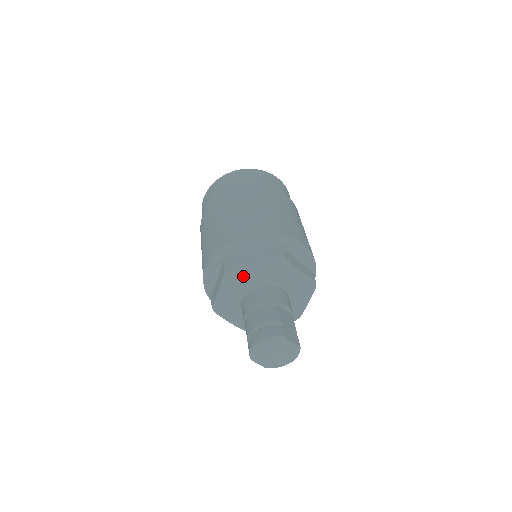
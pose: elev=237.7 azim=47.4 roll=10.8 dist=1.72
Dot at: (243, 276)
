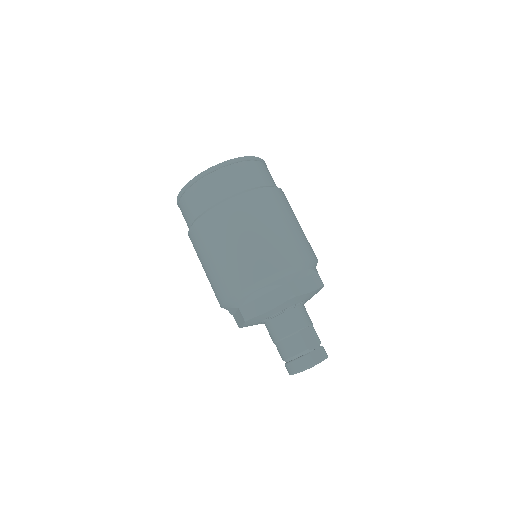
Dot at: (262, 318)
